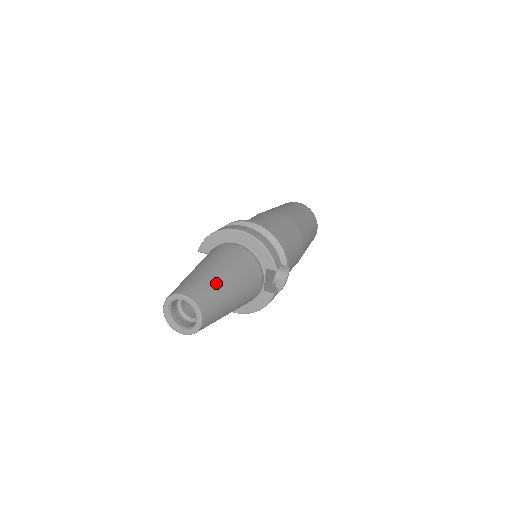
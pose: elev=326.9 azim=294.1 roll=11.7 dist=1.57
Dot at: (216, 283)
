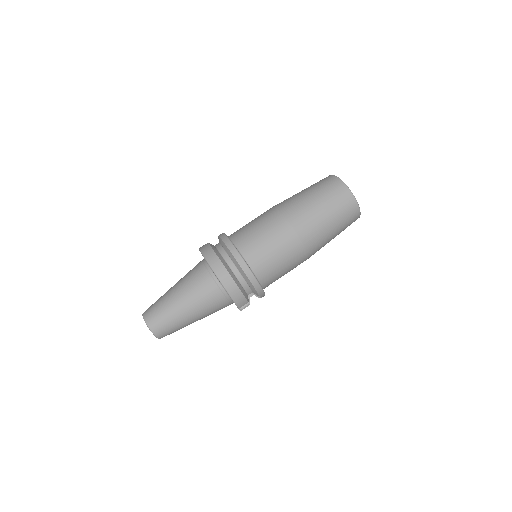
Dot at: (176, 319)
